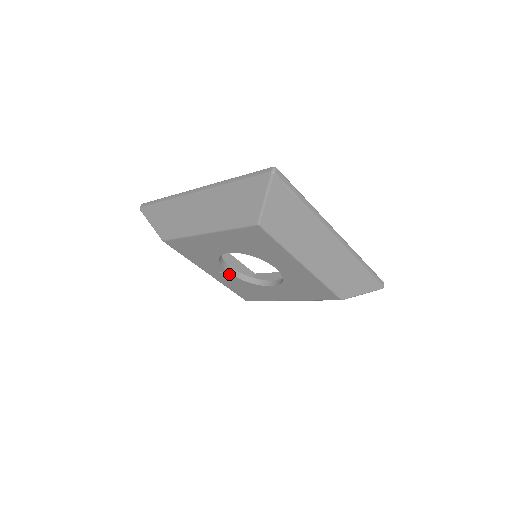
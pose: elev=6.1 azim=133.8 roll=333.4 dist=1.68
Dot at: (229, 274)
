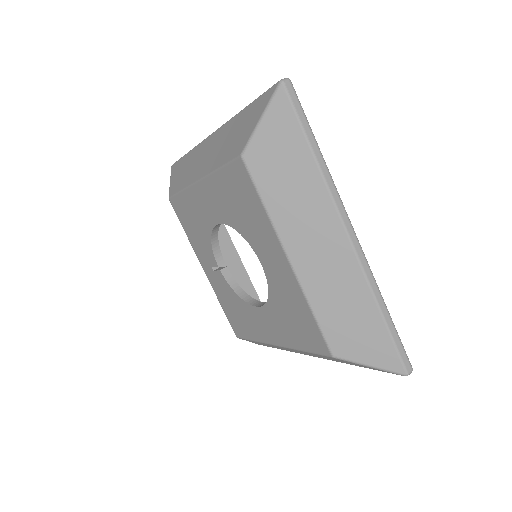
Dot at: (220, 273)
